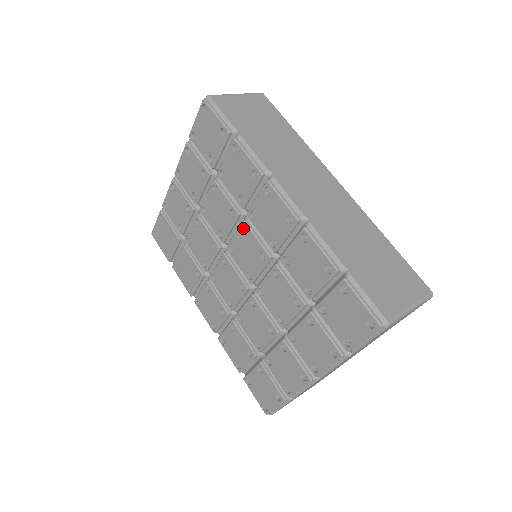
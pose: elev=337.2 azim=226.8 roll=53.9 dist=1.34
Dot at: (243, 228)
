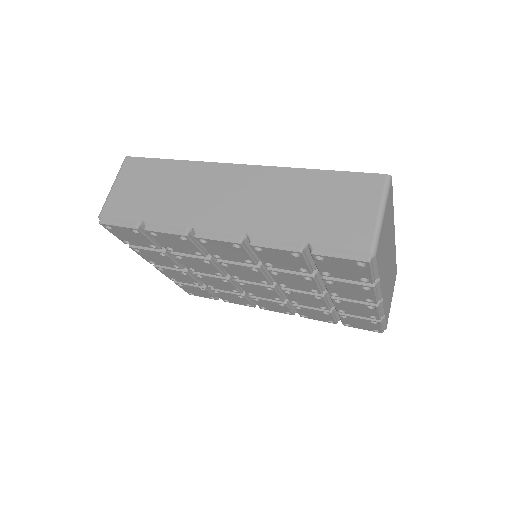
Dot at: (223, 263)
